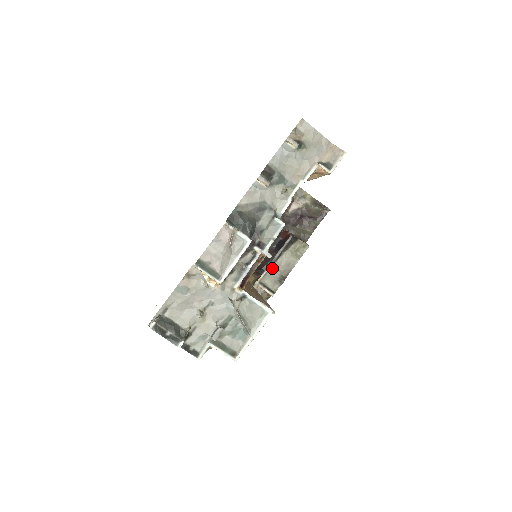
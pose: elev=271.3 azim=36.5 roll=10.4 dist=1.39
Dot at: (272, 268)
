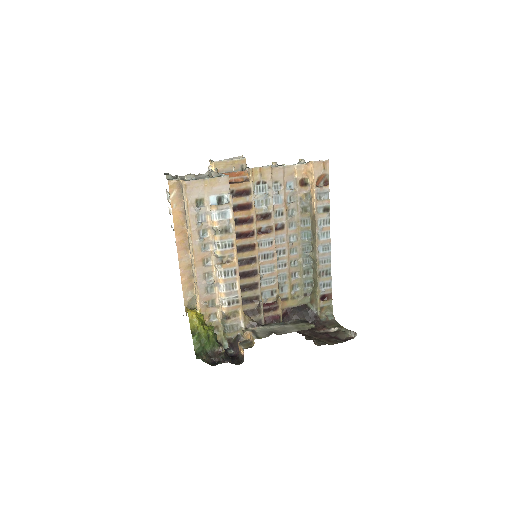
Dot at: (271, 328)
